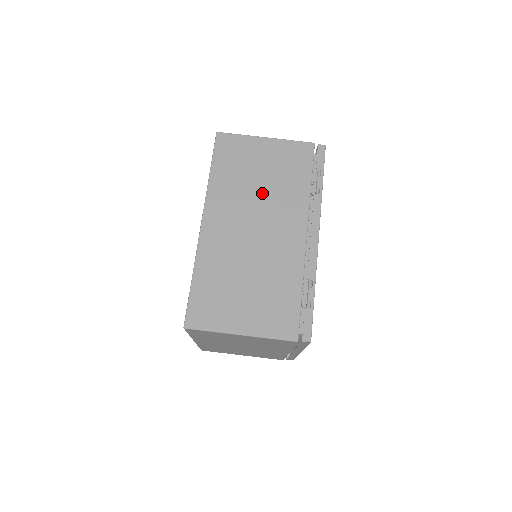
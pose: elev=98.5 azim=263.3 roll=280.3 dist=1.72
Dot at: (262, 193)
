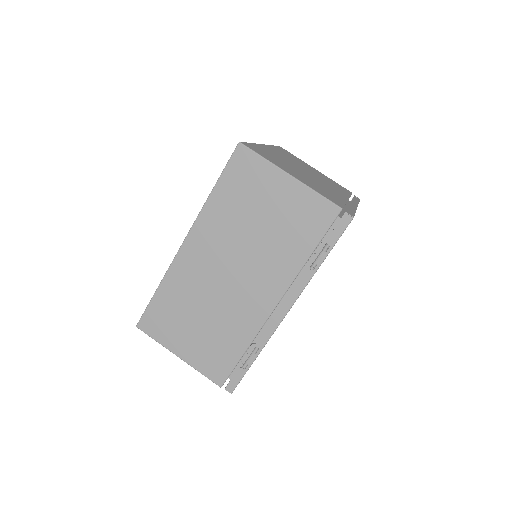
Dot at: (254, 241)
